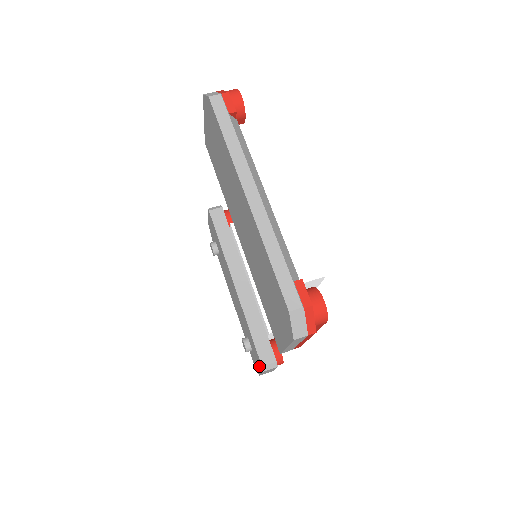
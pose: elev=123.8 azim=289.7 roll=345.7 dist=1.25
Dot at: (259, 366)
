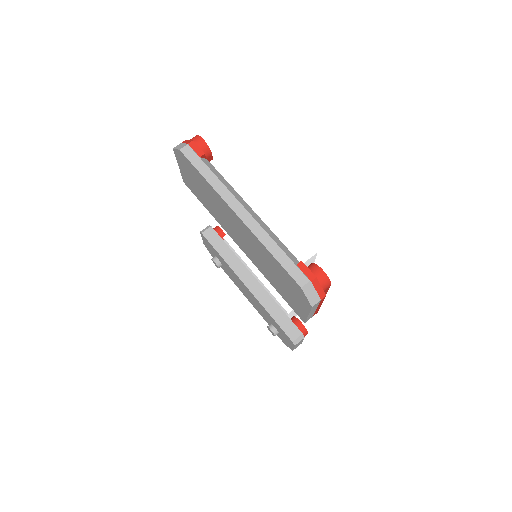
Dot at: (290, 343)
